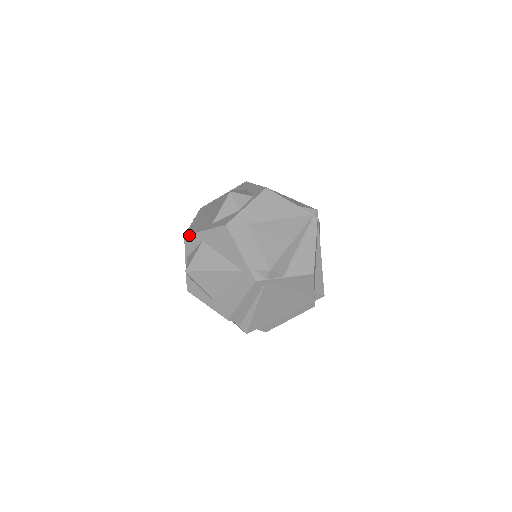
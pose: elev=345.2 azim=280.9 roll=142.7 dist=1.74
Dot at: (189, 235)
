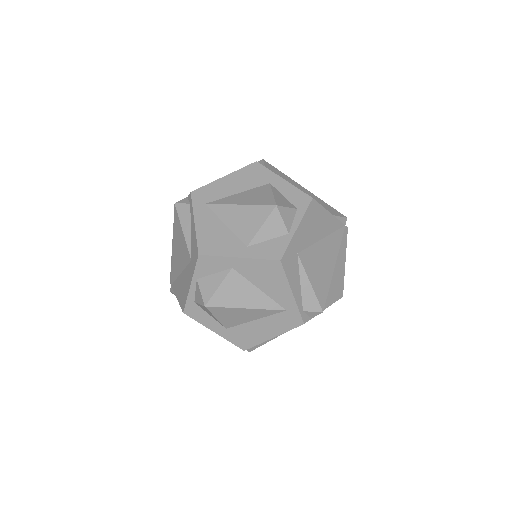
Dot at: (209, 256)
